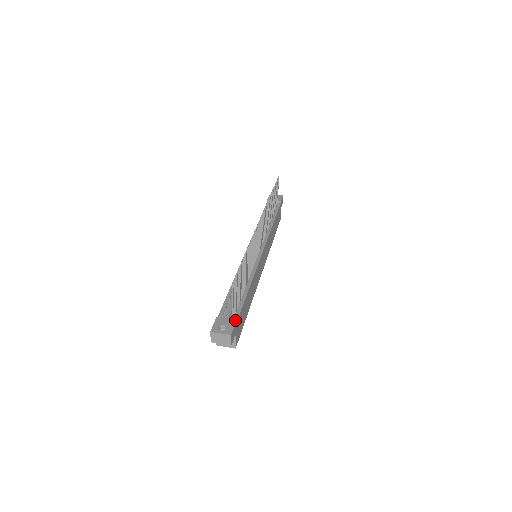
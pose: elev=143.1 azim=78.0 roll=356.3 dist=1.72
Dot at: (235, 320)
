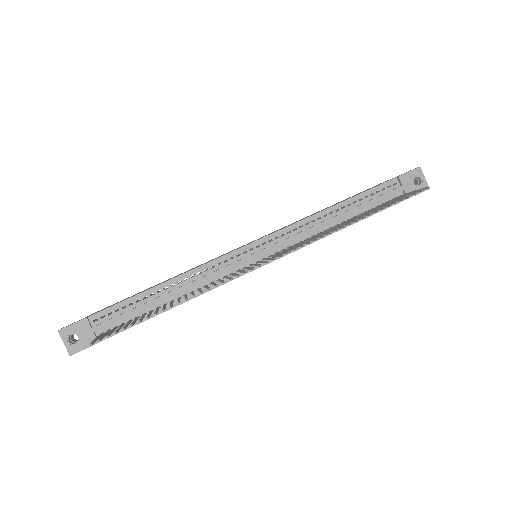
Dot at: (97, 342)
